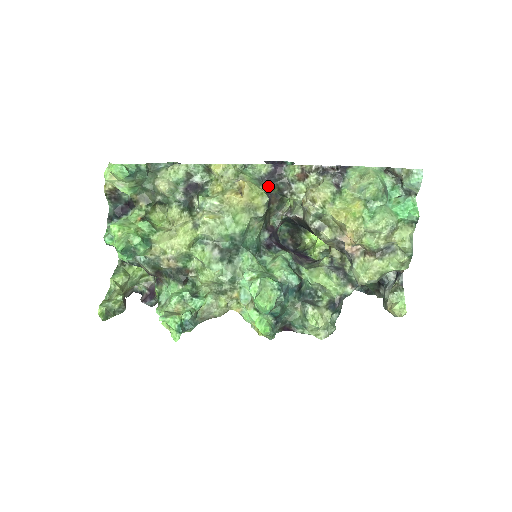
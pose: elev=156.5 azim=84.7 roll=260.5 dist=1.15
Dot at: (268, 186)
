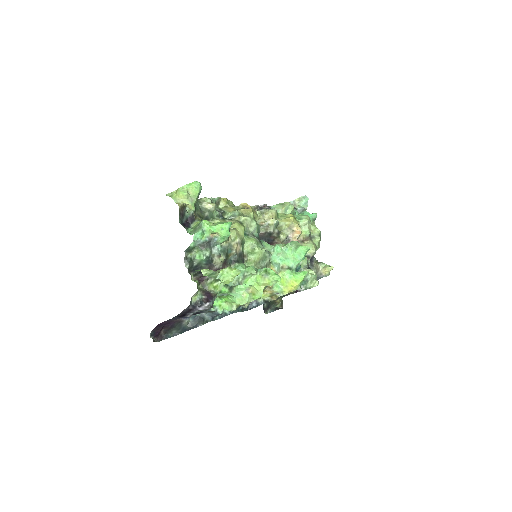
Dot at: occluded
